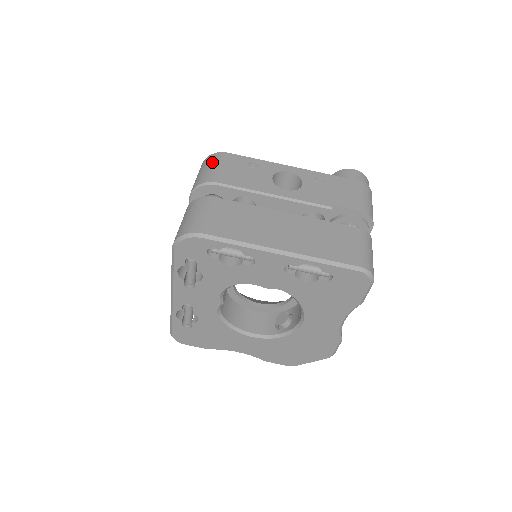
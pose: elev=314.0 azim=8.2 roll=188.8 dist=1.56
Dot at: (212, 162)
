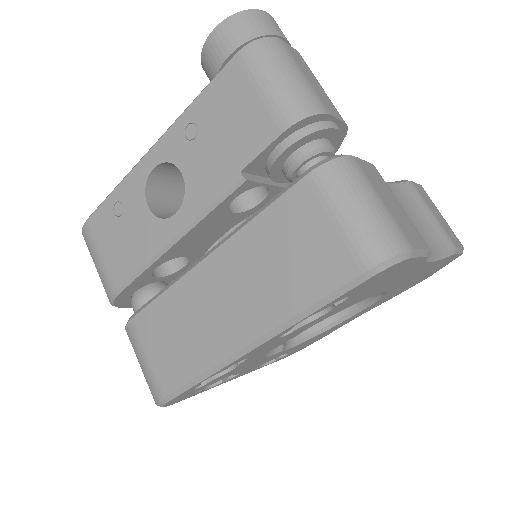
Dot at: (90, 254)
